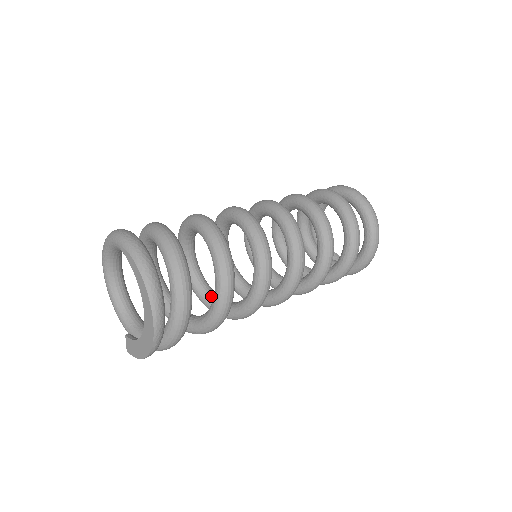
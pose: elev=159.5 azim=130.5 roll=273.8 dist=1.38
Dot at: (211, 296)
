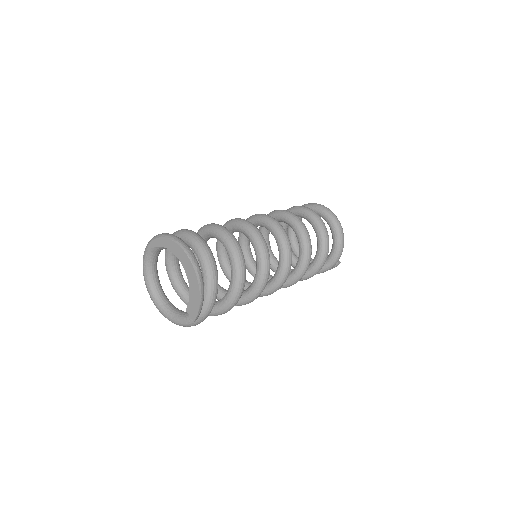
Dot at: (243, 291)
